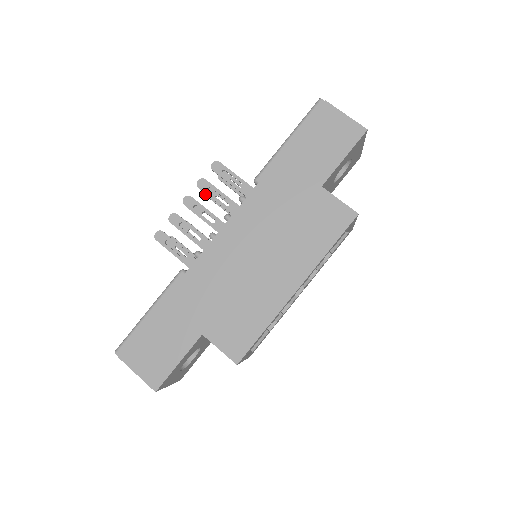
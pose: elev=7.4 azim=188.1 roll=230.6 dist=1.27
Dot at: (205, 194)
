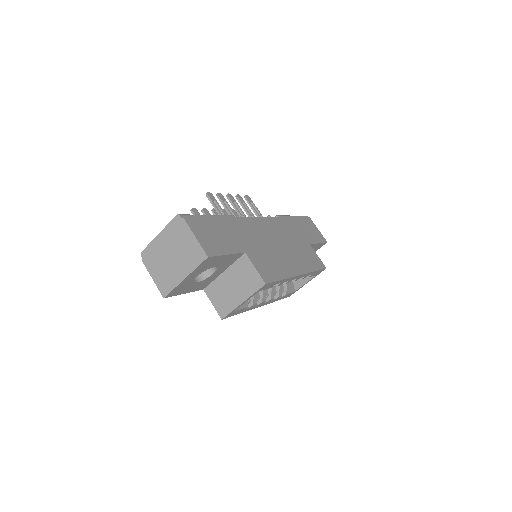
Dot at: occluded
